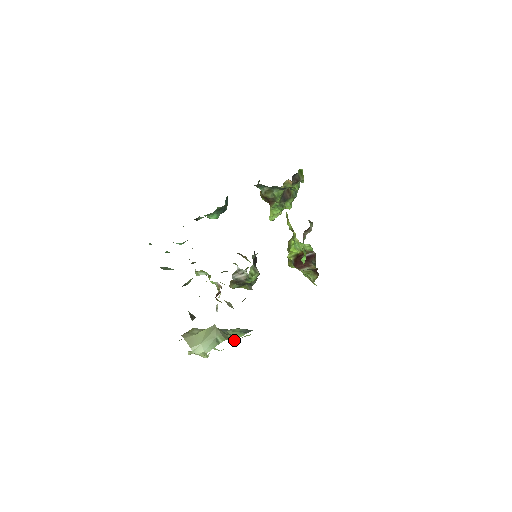
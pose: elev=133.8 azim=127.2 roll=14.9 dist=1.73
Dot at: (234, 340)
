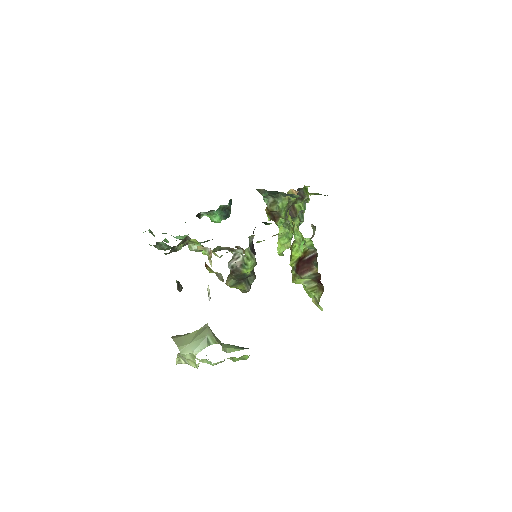
Dot at: (228, 352)
